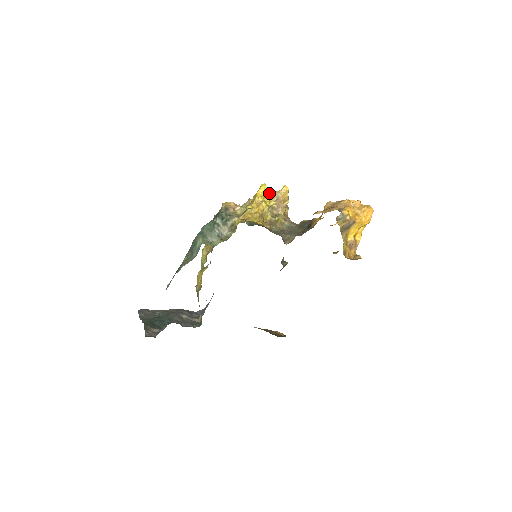
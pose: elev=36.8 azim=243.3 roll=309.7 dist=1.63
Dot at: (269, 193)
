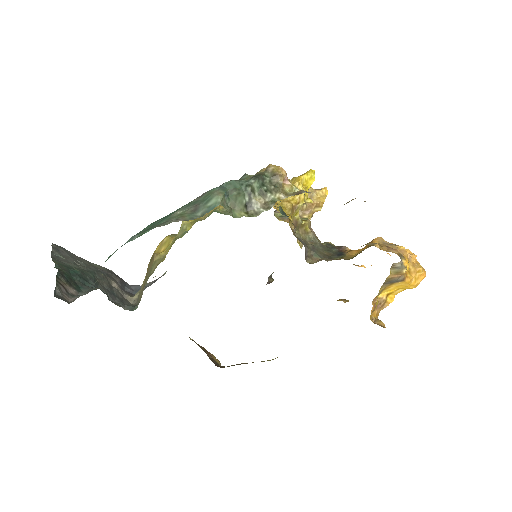
Dot at: occluded
